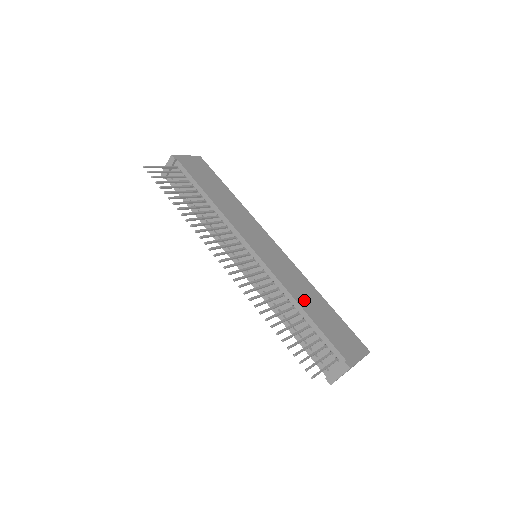
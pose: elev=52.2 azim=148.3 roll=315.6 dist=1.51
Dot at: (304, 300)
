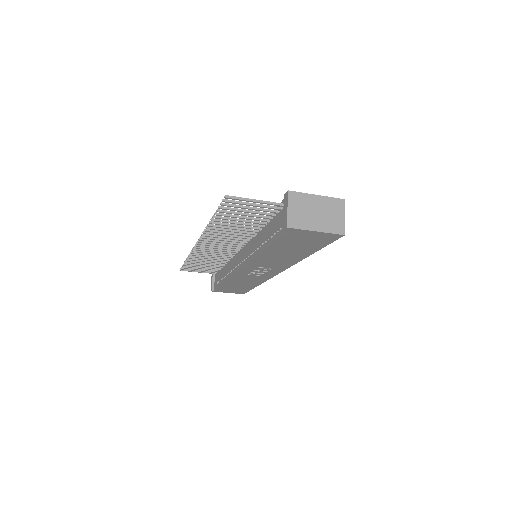
Dot at: occluded
